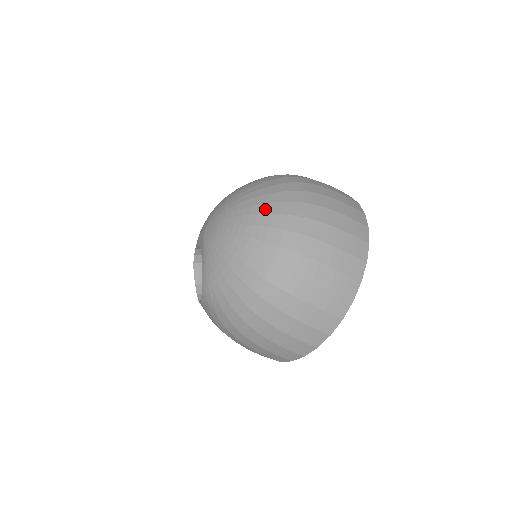
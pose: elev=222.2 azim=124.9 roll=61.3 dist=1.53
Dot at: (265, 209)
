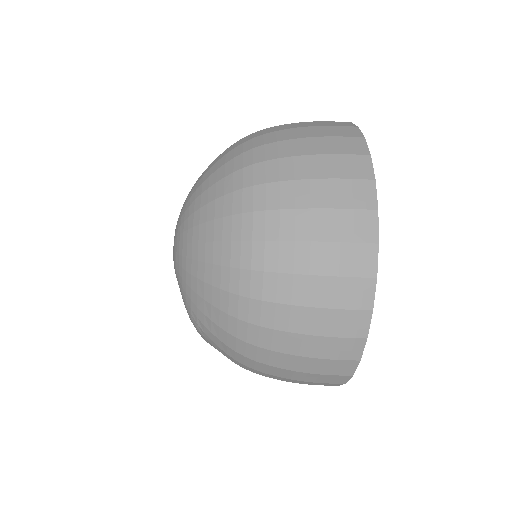
Dot at: (208, 182)
